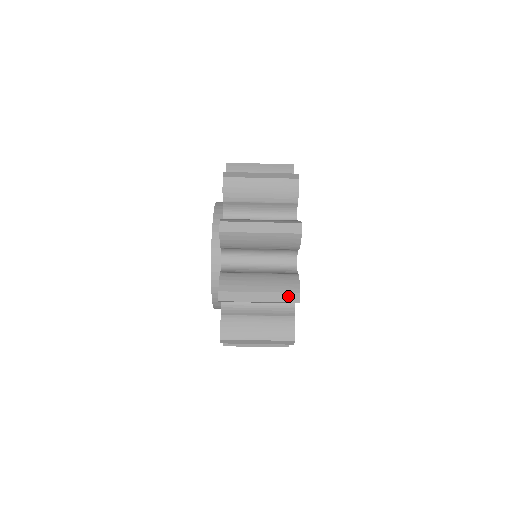
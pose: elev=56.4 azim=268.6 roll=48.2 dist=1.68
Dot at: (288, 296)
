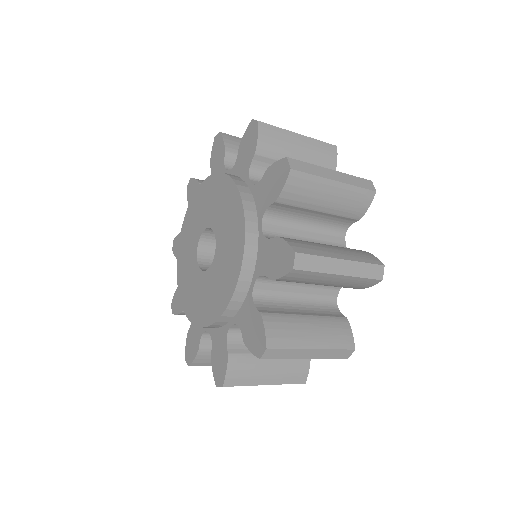
Dot at: occluded
